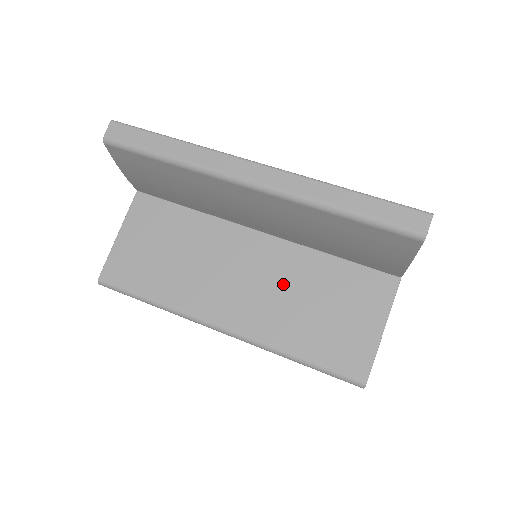
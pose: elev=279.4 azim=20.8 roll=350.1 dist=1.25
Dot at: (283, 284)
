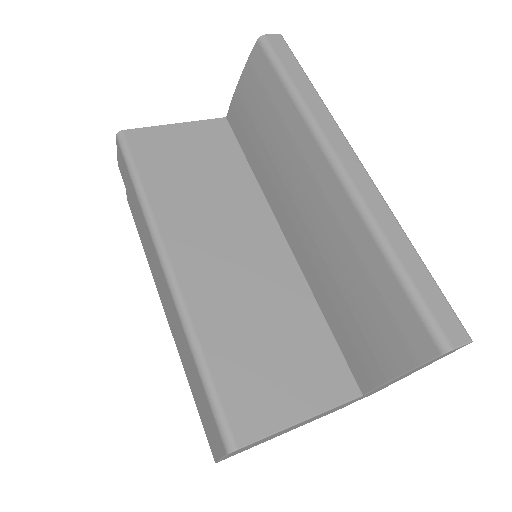
Dot at: (259, 290)
